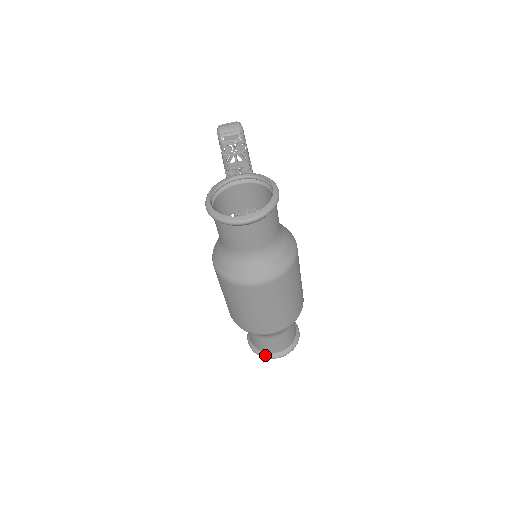
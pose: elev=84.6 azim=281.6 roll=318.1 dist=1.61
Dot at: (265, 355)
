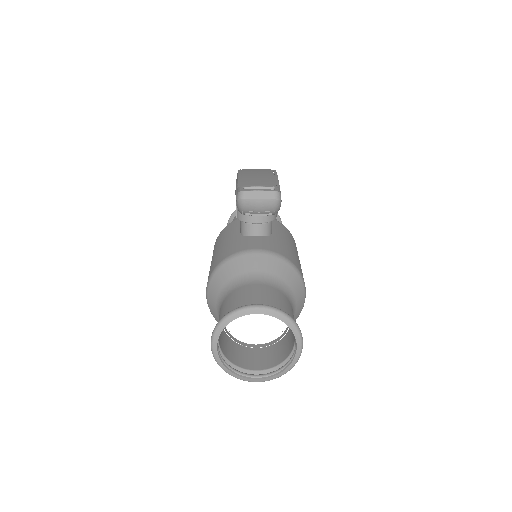
Dot at: occluded
